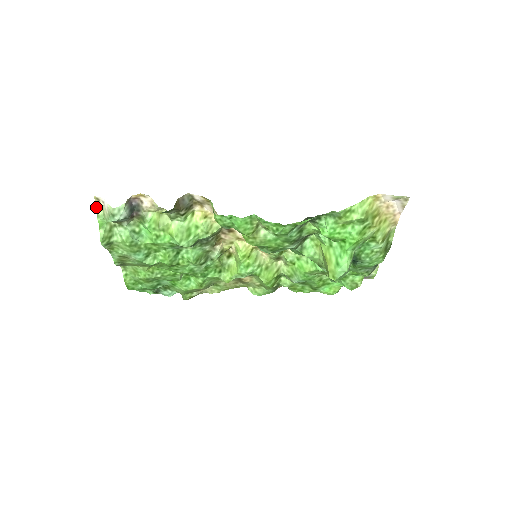
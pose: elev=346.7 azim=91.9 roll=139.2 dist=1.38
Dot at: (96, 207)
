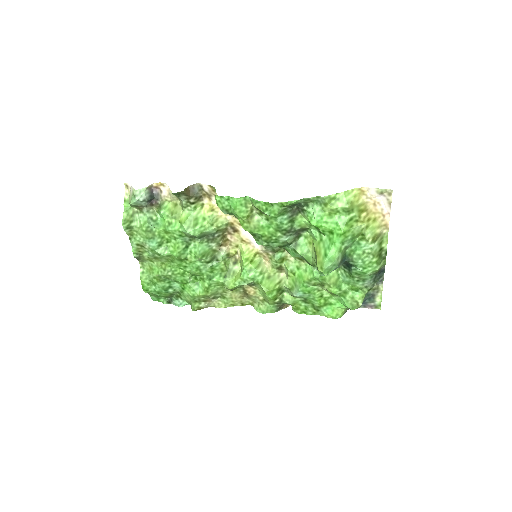
Dot at: (125, 193)
